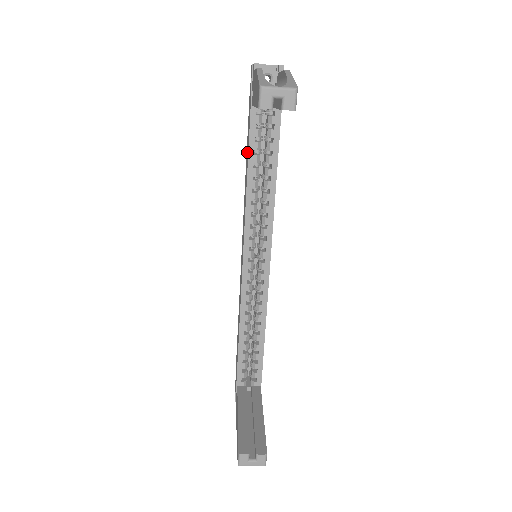
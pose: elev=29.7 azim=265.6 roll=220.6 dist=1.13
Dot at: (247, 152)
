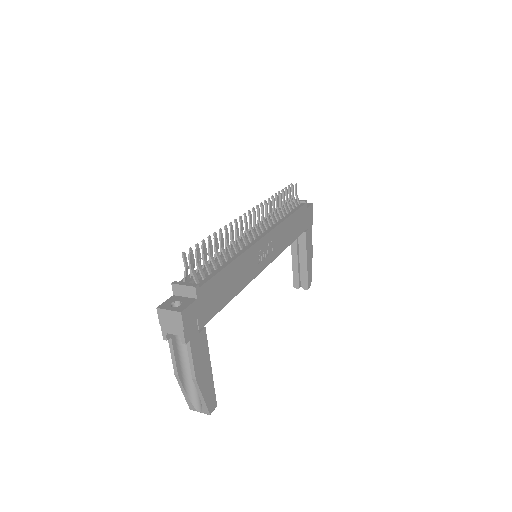
Dot at: occluded
